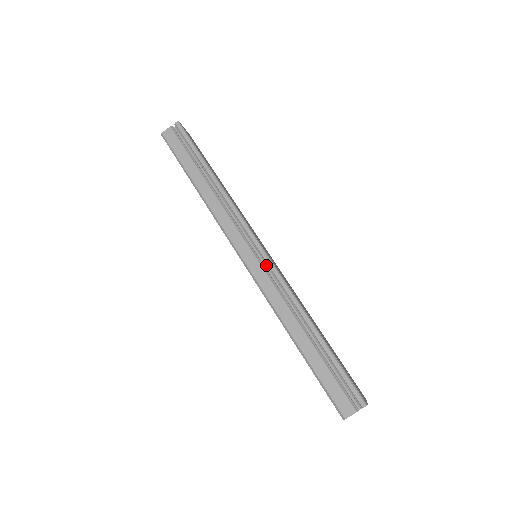
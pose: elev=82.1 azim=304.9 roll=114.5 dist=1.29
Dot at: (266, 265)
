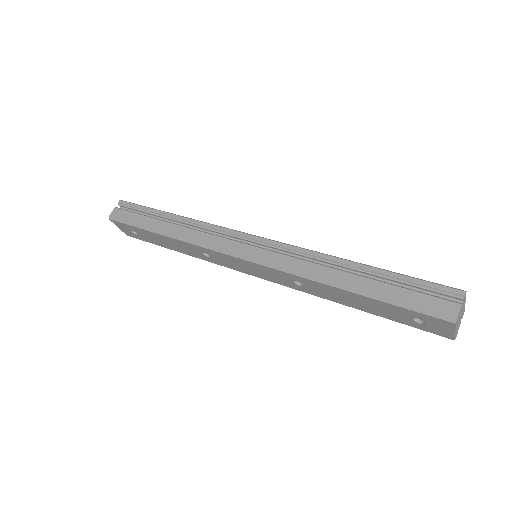
Dot at: (270, 249)
